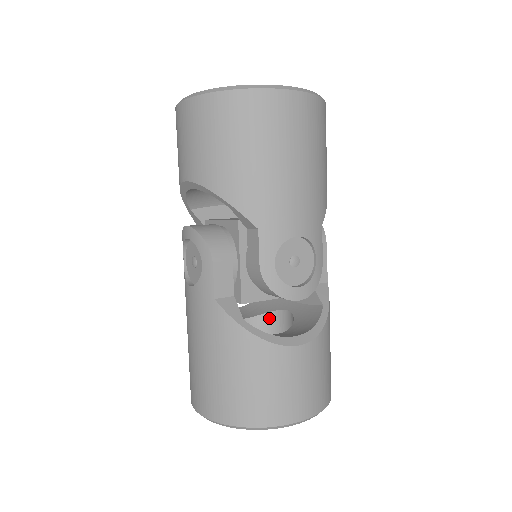
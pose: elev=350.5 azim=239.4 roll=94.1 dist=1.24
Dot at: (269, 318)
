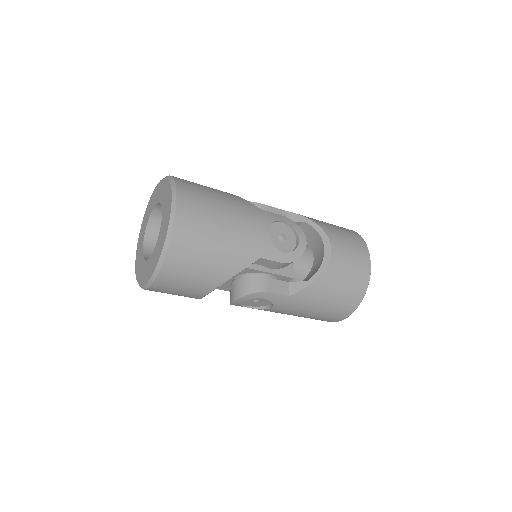
Dot at: occluded
